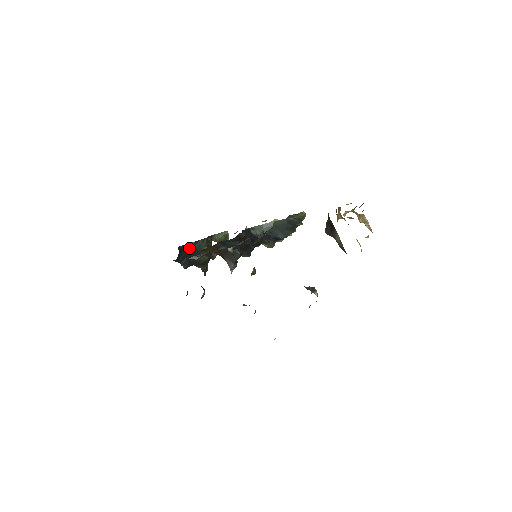
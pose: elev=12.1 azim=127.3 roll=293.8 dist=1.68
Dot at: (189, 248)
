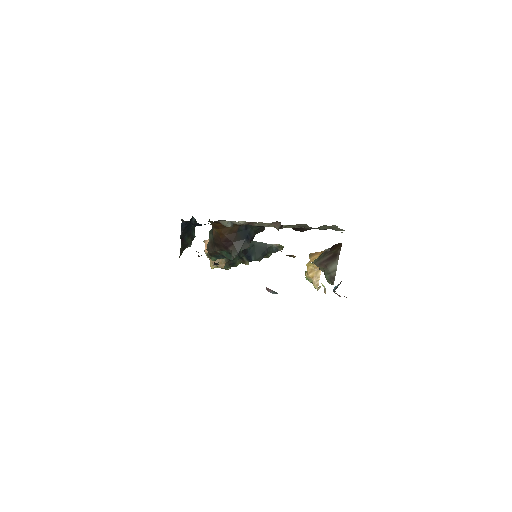
Dot at: (191, 221)
